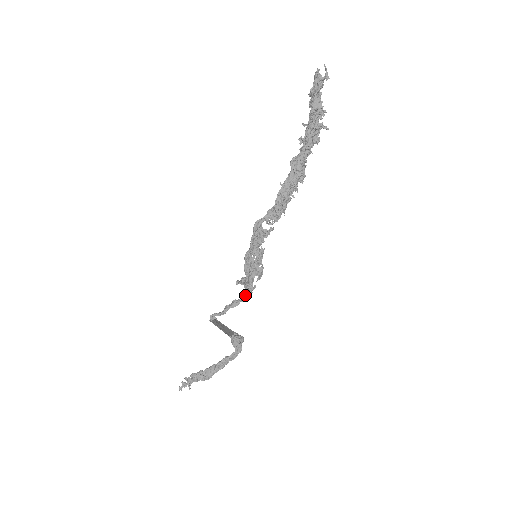
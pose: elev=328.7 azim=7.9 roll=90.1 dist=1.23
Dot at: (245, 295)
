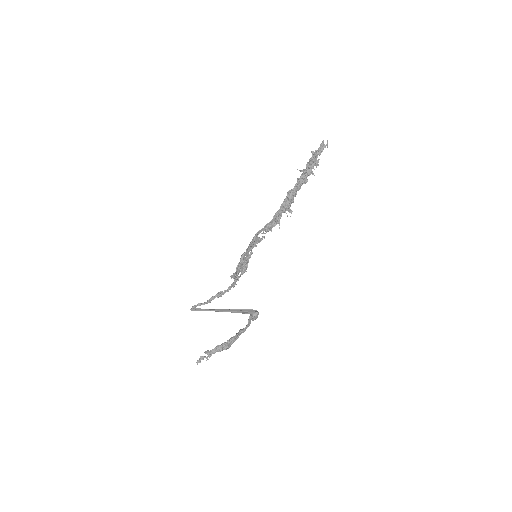
Dot at: (232, 286)
